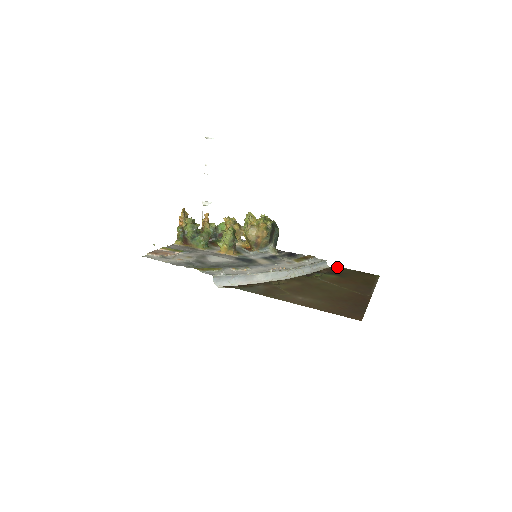
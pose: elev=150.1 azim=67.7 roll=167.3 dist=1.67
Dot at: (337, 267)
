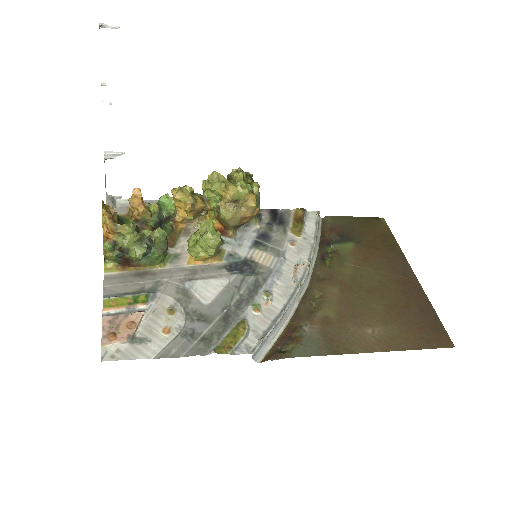
Dot at: (334, 218)
